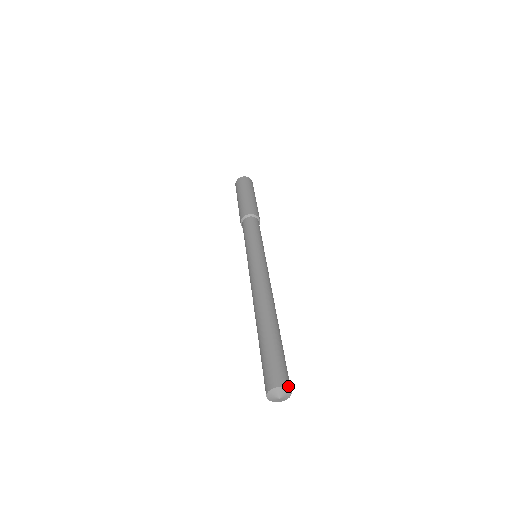
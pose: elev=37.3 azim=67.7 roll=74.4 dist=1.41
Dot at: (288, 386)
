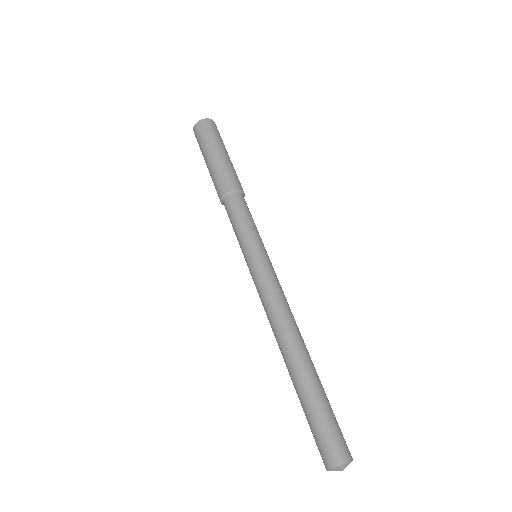
Dot at: (341, 461)
